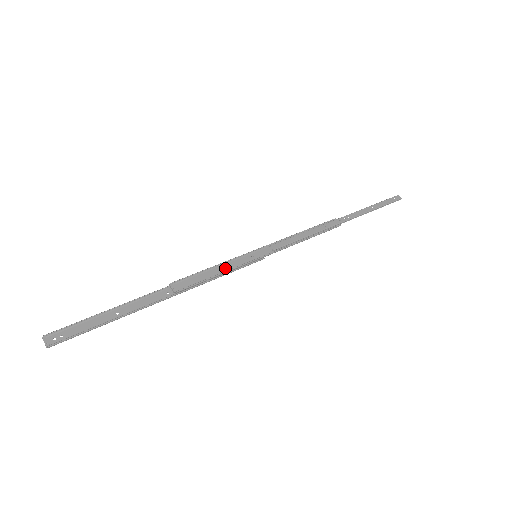
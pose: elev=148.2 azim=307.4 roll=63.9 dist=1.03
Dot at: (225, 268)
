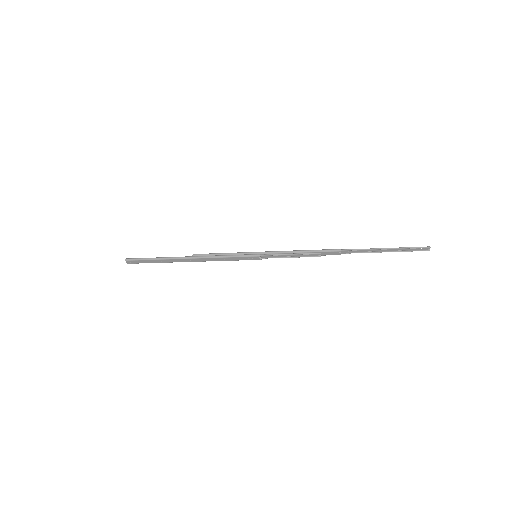
Dot at: (231, 256)
